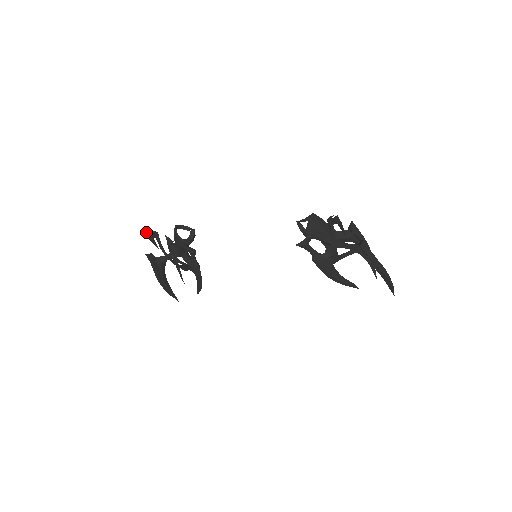
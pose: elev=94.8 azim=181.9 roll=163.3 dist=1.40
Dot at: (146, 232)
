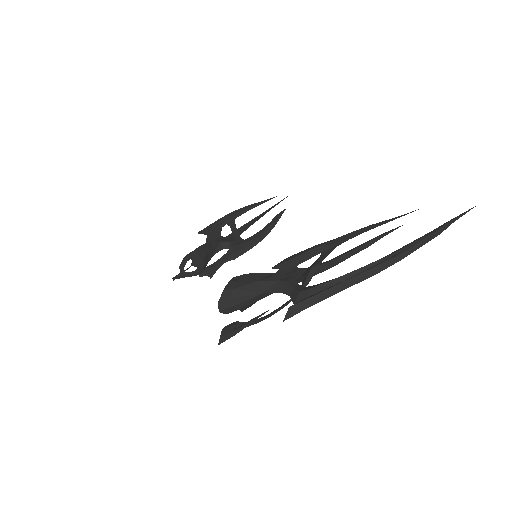
Dot at: occluded
